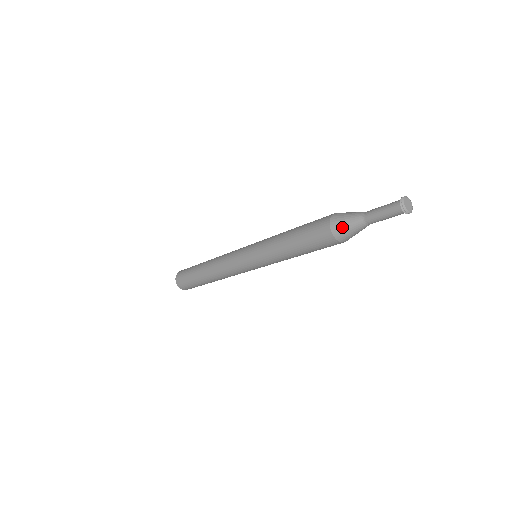
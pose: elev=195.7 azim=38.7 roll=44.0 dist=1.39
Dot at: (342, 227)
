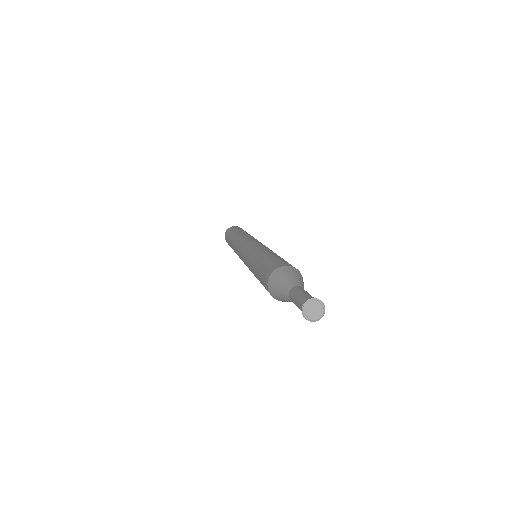
Dot at: (274, 288)
